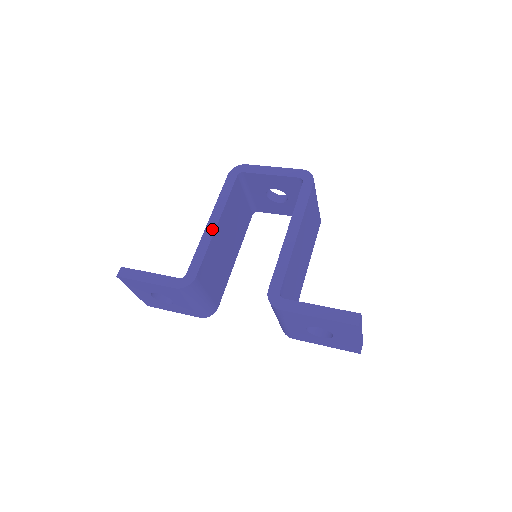
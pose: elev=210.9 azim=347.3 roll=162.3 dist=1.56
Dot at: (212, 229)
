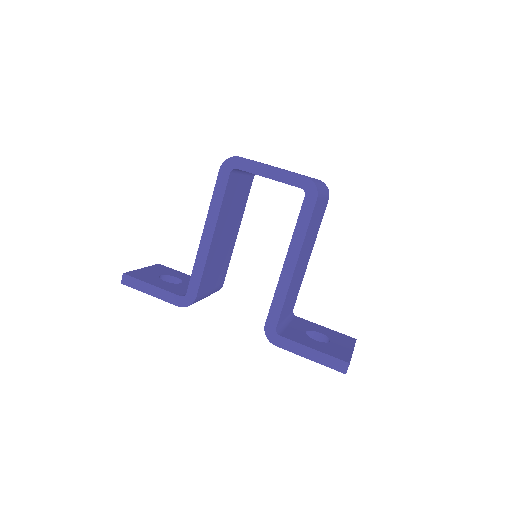
Dot at: (207, 244)
